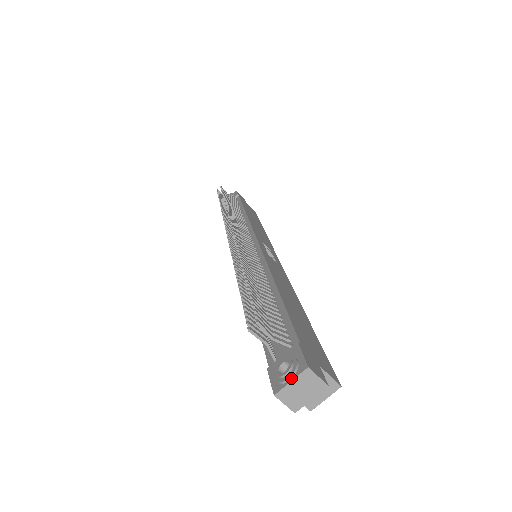
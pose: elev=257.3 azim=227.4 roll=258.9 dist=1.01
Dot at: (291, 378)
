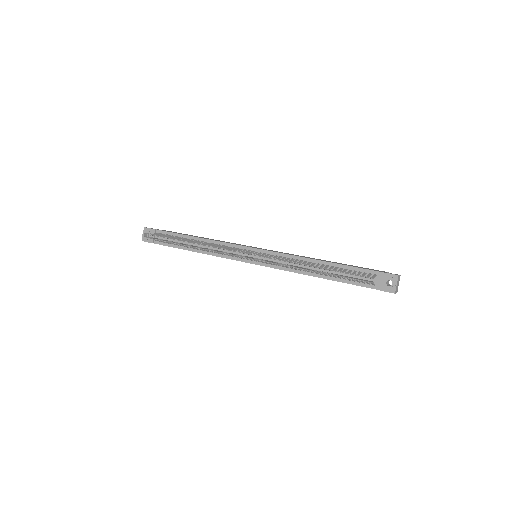
Dot at: (396, 283)
